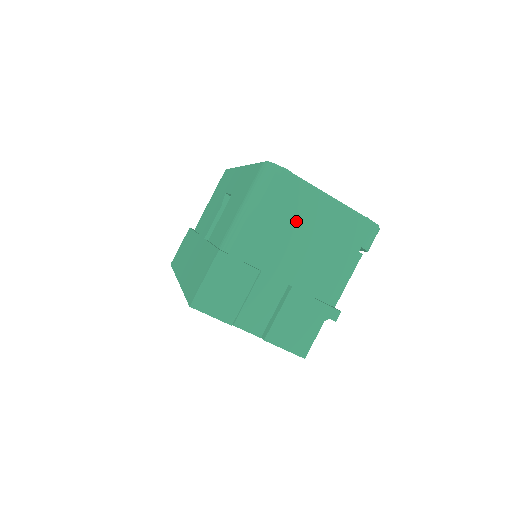
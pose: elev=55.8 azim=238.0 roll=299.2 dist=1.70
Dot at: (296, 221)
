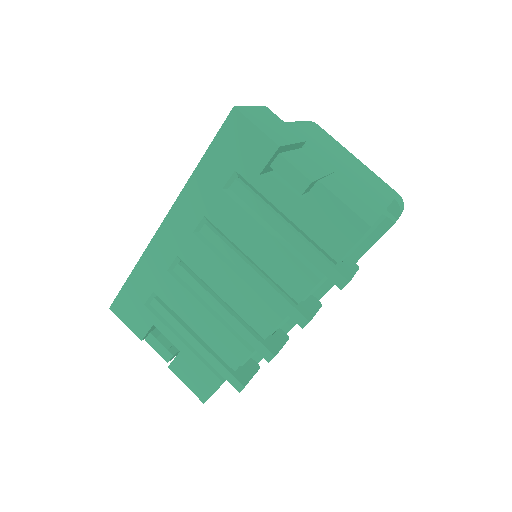
Dot at: (331, 148)
